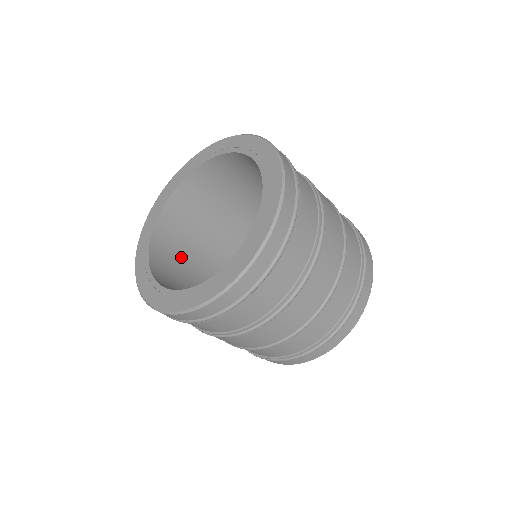
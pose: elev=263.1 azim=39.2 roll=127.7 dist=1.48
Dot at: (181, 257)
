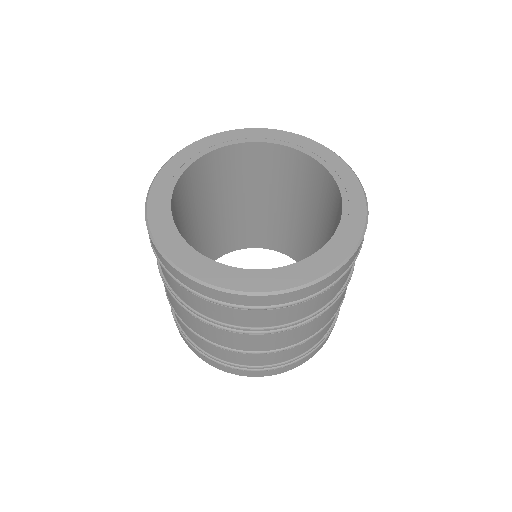
Dot at: (204, 191)
